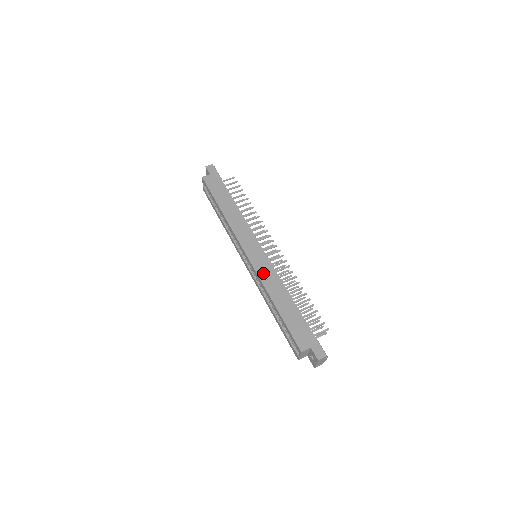
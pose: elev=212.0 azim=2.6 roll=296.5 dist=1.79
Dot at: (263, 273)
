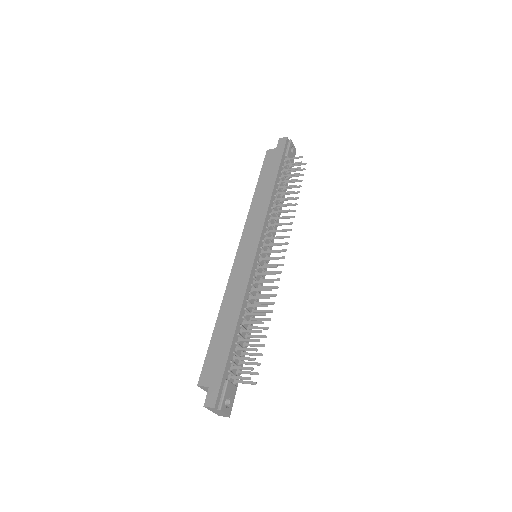
Dot at: (235, 277)
